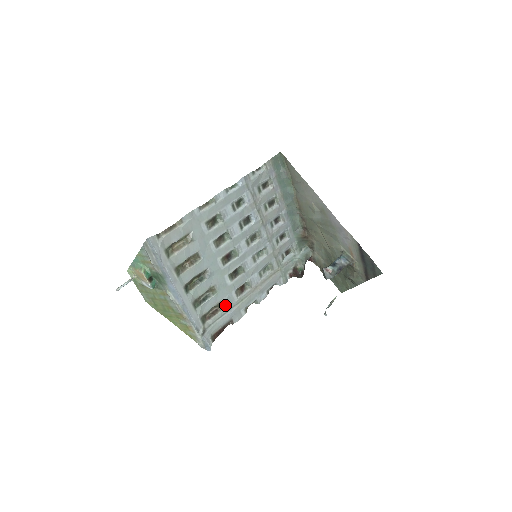
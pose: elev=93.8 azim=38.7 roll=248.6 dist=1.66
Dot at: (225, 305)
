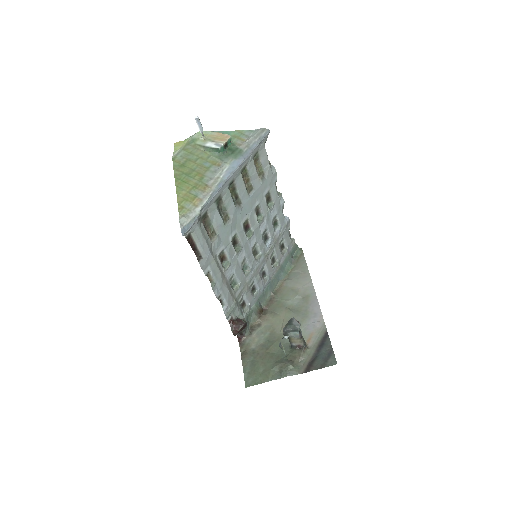
Dot at: (214, 241)
